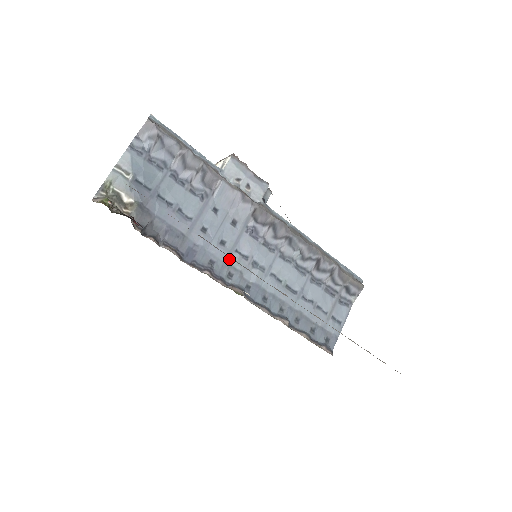
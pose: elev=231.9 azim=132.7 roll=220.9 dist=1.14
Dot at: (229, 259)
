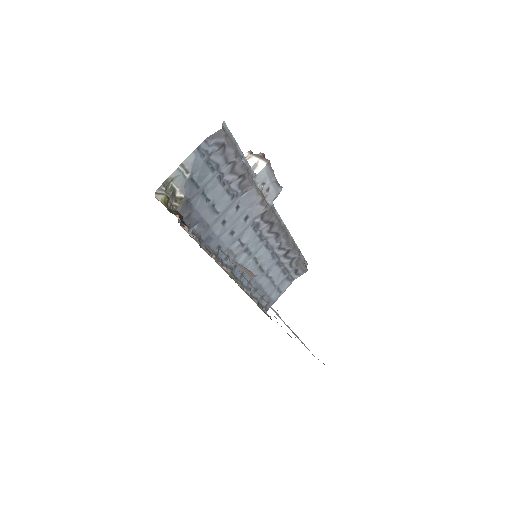
Dot at: (232, 246)
